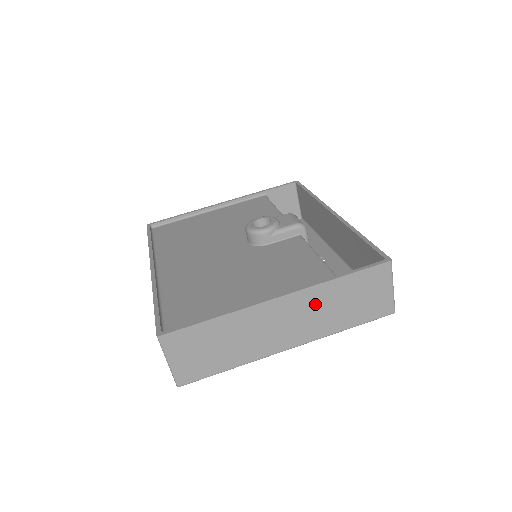
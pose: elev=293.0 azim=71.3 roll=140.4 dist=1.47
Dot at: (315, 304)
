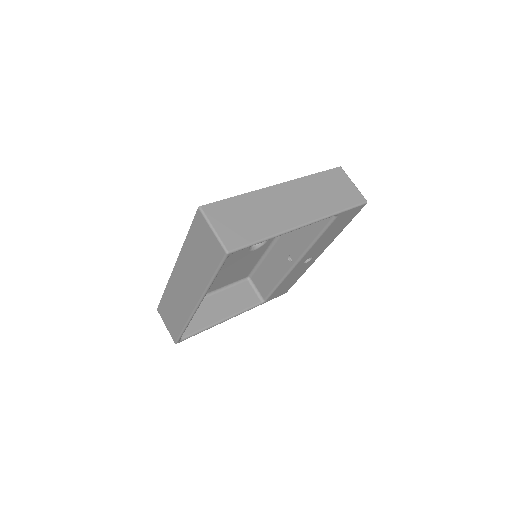
Dot at: (306, 191)
